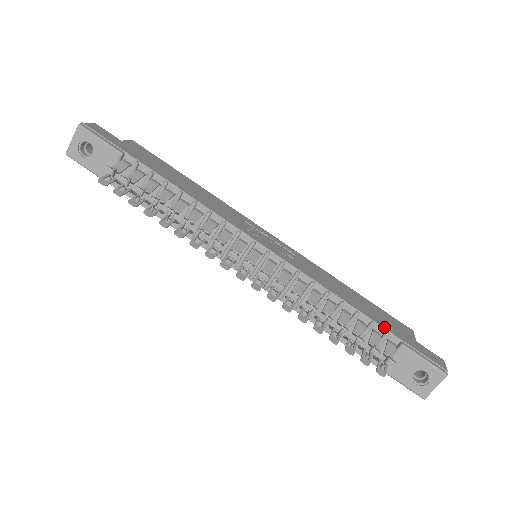
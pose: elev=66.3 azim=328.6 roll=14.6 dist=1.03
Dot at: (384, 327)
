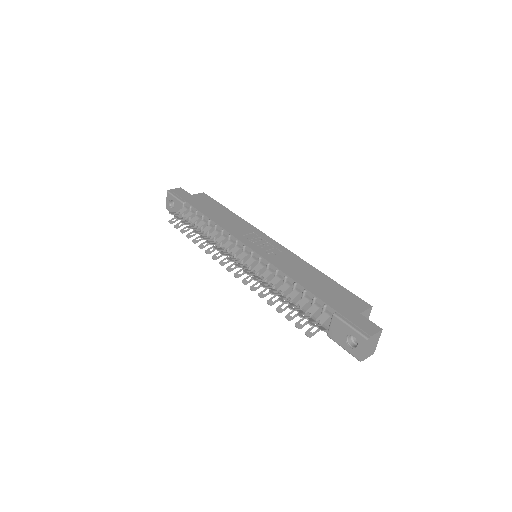
Dot at: (323, 301)
